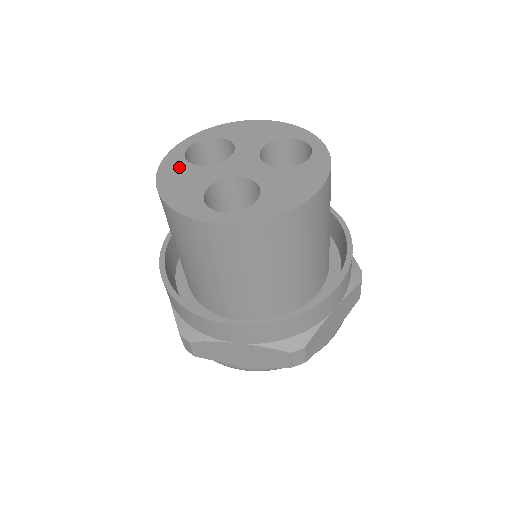
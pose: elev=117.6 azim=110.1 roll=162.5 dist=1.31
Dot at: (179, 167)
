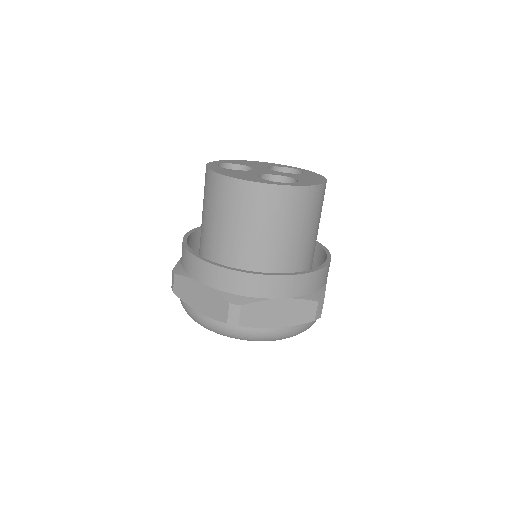
Dot at: (225, 170)
